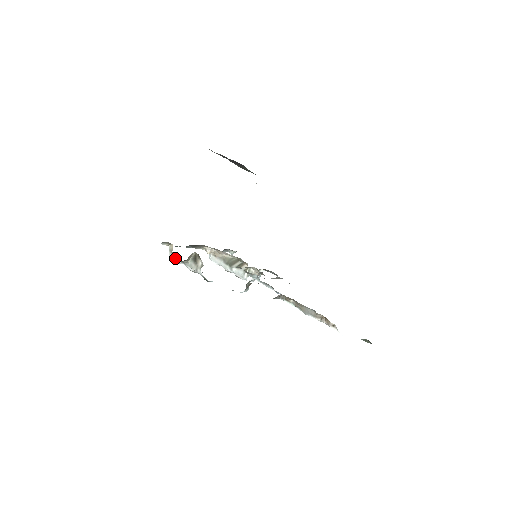
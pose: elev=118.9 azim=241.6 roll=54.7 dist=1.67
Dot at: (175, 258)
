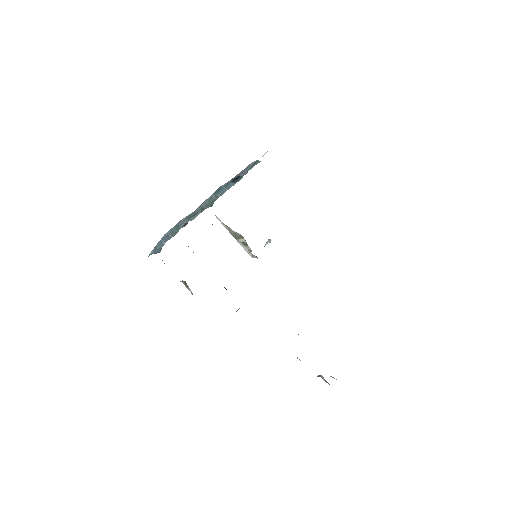
Dot at: occluded
